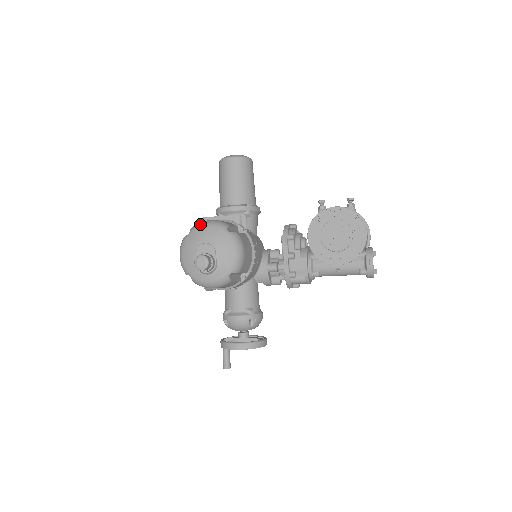
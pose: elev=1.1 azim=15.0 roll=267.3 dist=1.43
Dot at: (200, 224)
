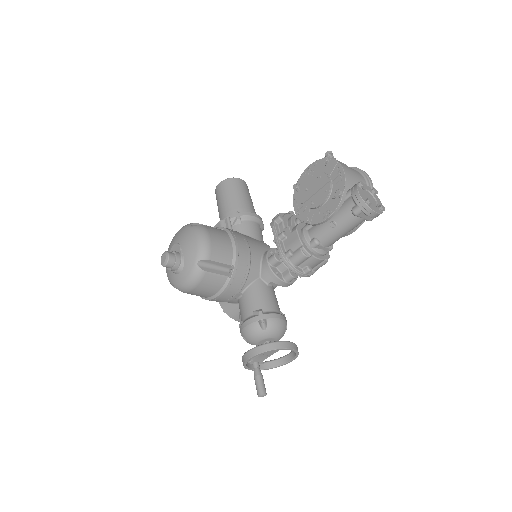
Dot at: occluded
